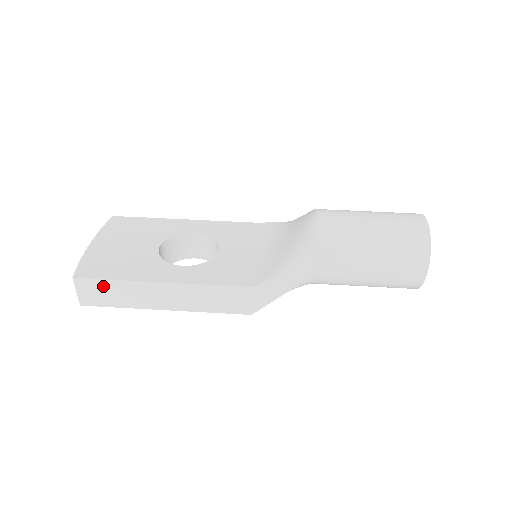
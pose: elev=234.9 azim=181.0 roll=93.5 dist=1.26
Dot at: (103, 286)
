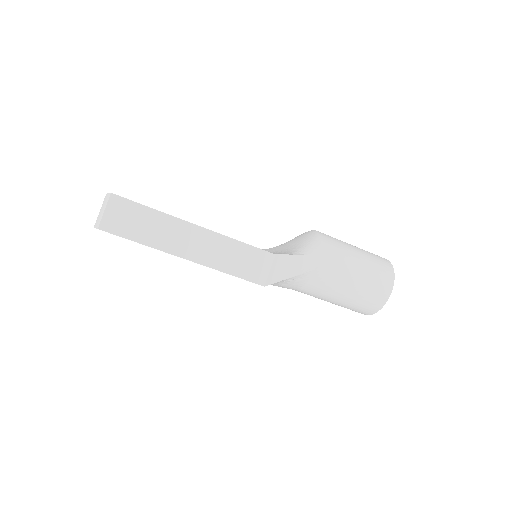
Dot at: (138, 213)
